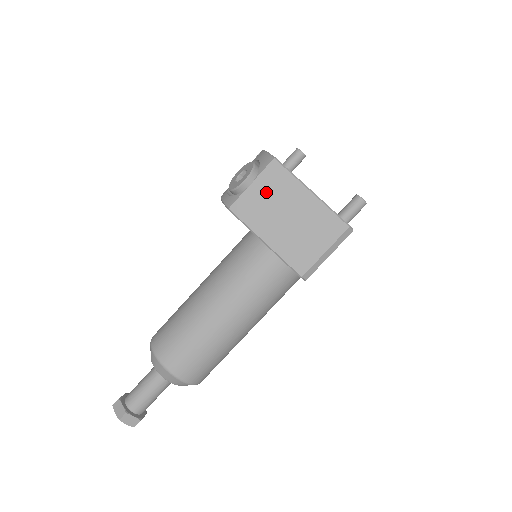
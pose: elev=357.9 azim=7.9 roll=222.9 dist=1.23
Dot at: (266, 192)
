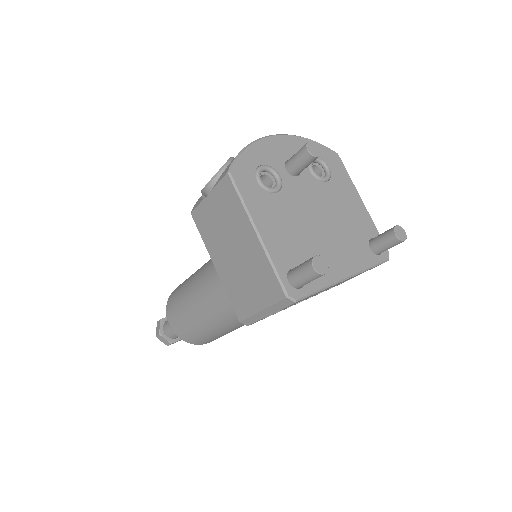
Dot at: (218, 211)
